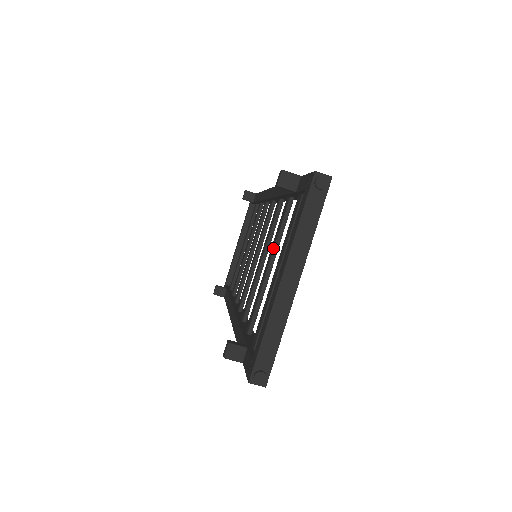
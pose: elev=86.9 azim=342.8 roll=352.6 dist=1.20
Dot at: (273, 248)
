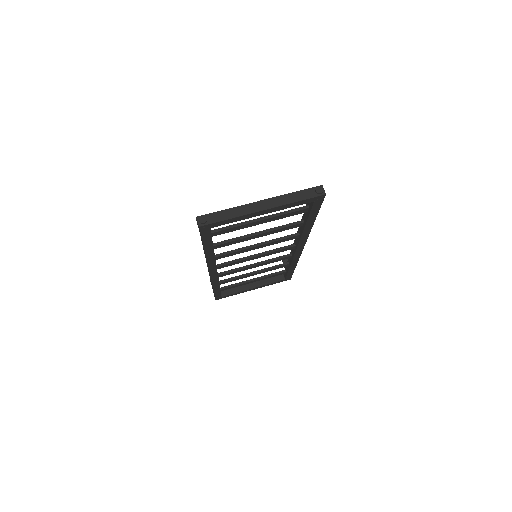
Dot at: (270, 228)
